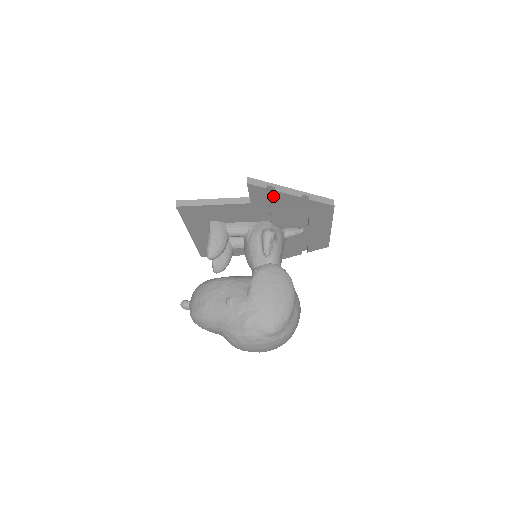
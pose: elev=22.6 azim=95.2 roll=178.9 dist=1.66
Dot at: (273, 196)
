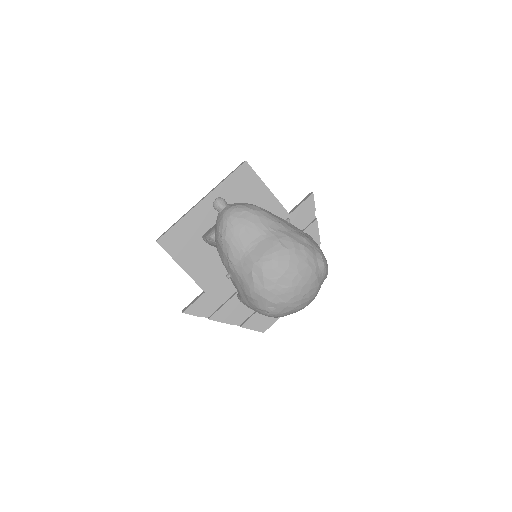
Dot at: (304, 226)
